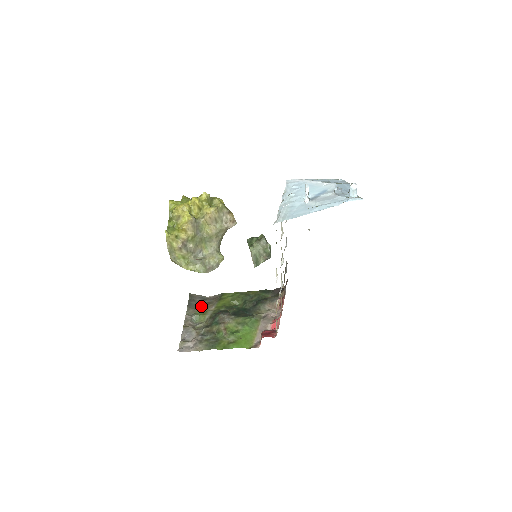
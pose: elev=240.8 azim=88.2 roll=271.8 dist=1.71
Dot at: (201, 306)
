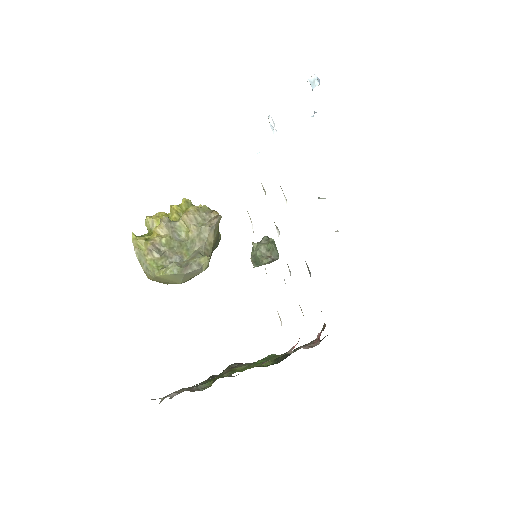
Dot at: occluded
